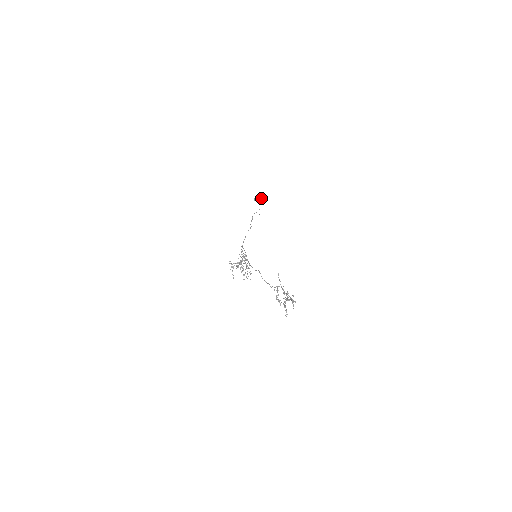
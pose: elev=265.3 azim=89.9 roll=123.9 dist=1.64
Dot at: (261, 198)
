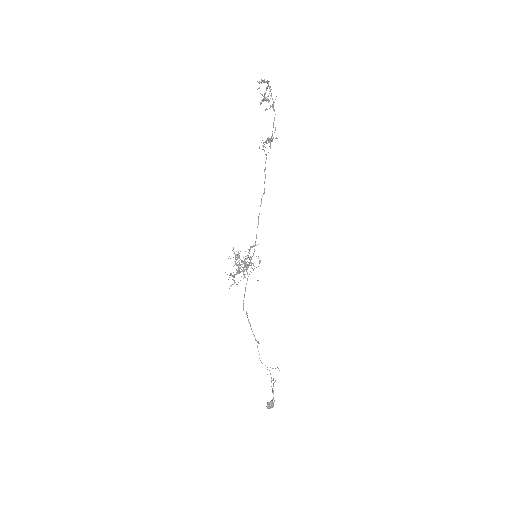
Dot at: (272, 391)
